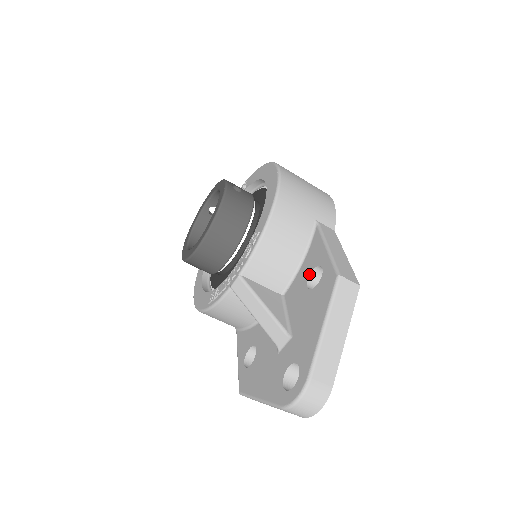
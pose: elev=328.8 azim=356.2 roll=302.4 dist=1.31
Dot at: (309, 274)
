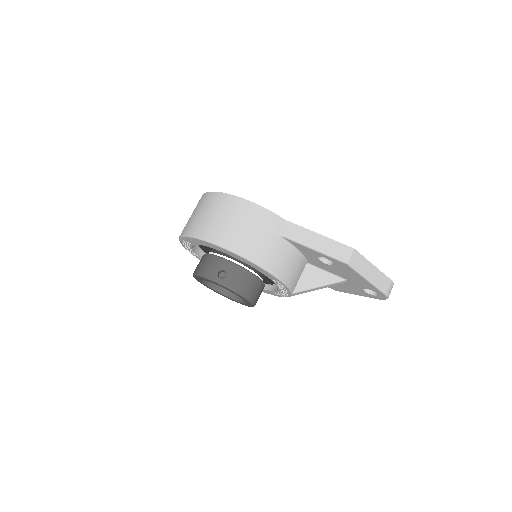
Dot at: (318, 259)
